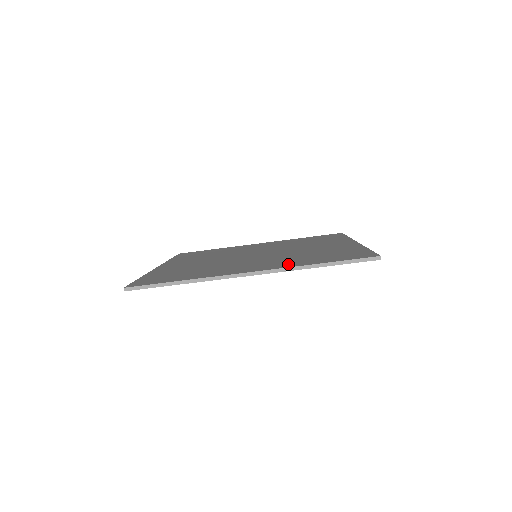
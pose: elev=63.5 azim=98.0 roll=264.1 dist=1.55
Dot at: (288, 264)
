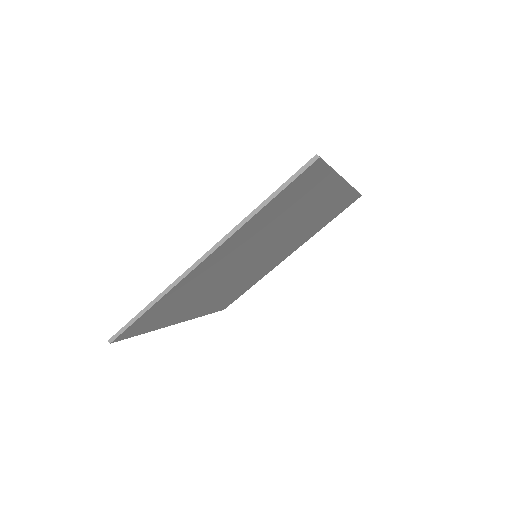
Dot at: occluded
